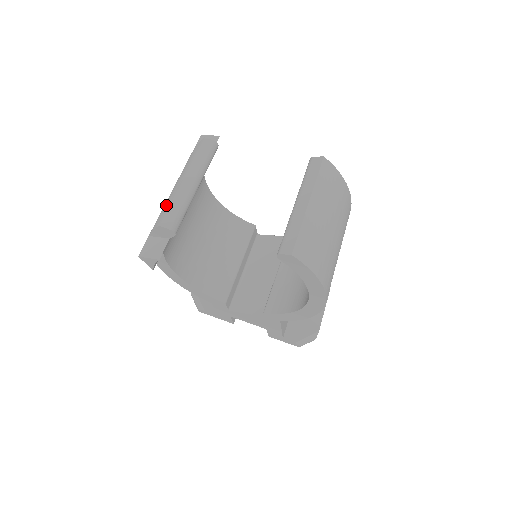
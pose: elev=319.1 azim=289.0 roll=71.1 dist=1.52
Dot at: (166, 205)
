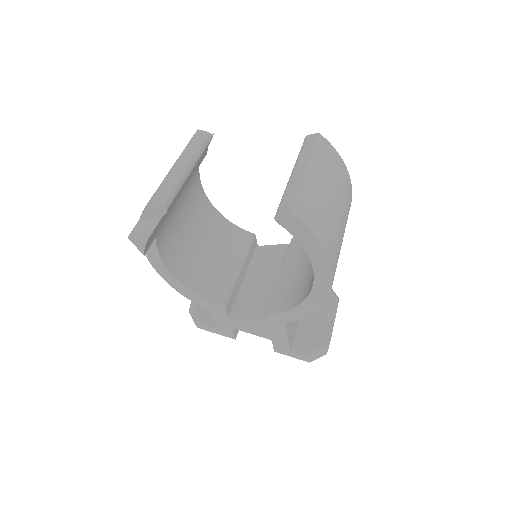
Dot at: occluded
